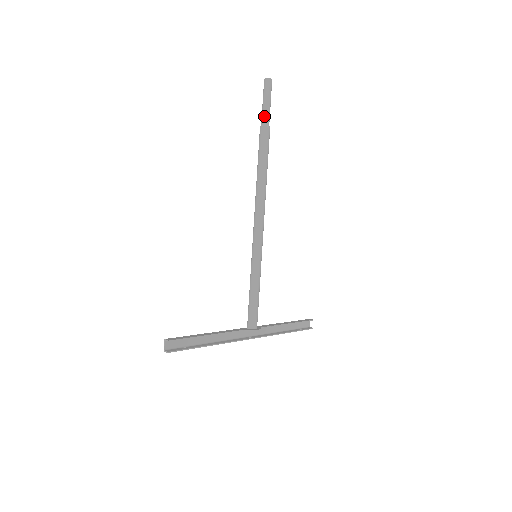
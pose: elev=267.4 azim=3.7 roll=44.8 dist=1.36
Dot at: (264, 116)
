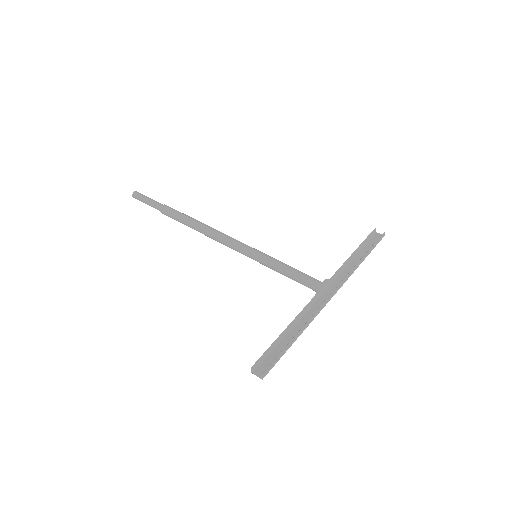
Dot at: (154, 206)
